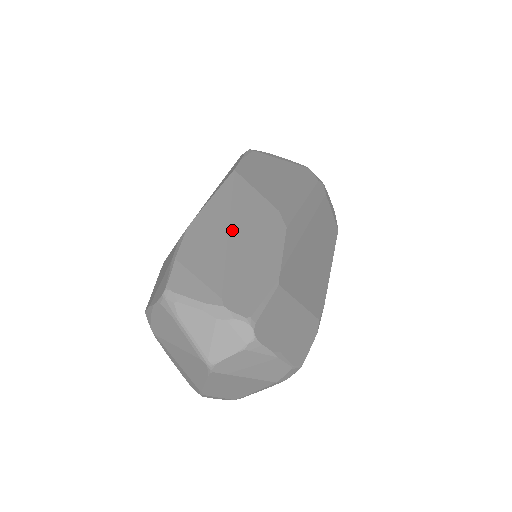
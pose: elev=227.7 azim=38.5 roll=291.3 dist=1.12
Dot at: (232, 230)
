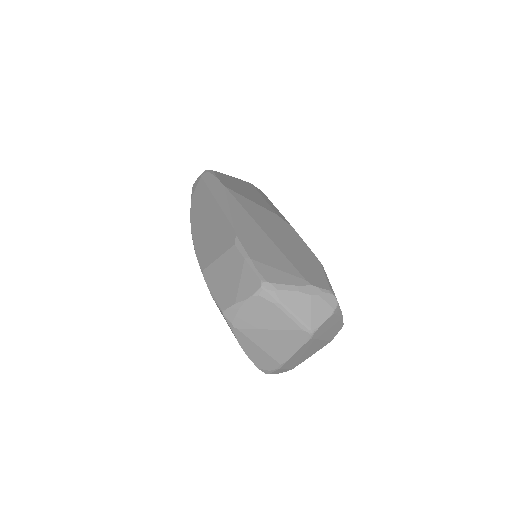
Dot at: (267, 232)
